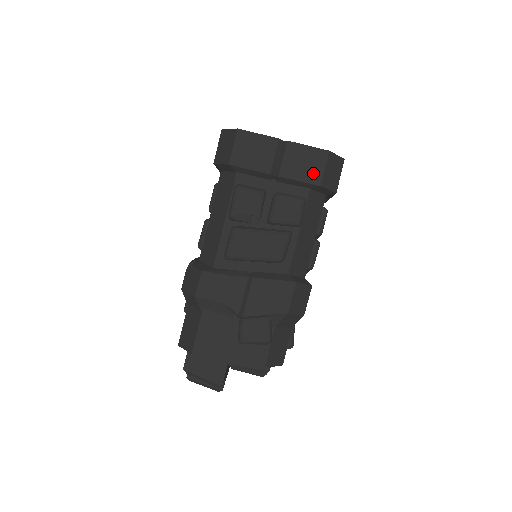
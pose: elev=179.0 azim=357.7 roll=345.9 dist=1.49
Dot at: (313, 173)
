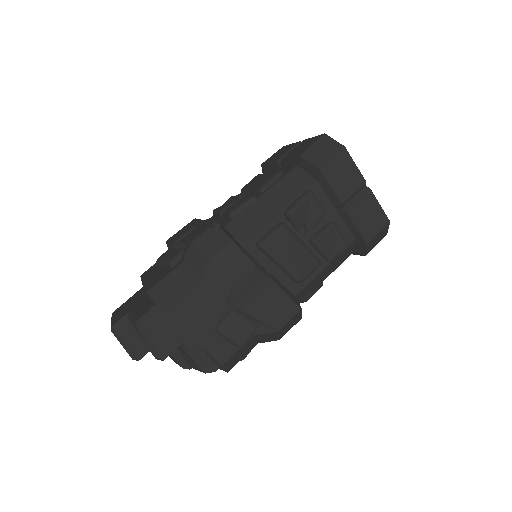
Dot at: (369, 229)
